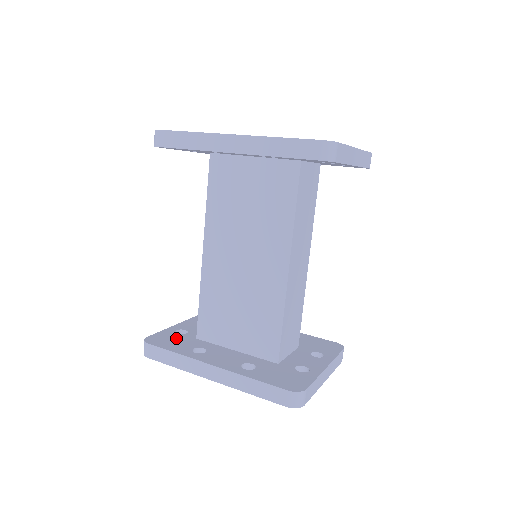
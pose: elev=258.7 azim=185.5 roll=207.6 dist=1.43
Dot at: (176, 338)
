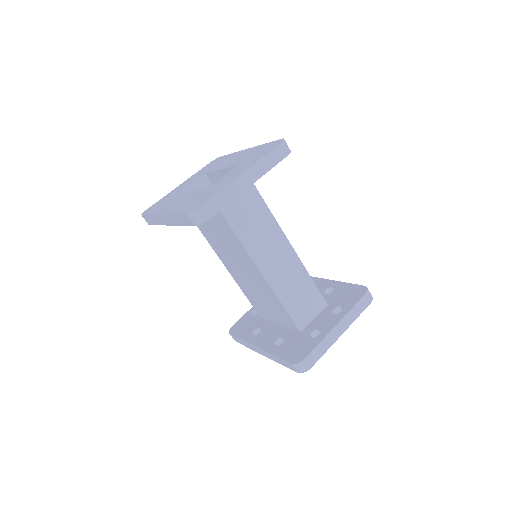
Dot at: (248, 322)
